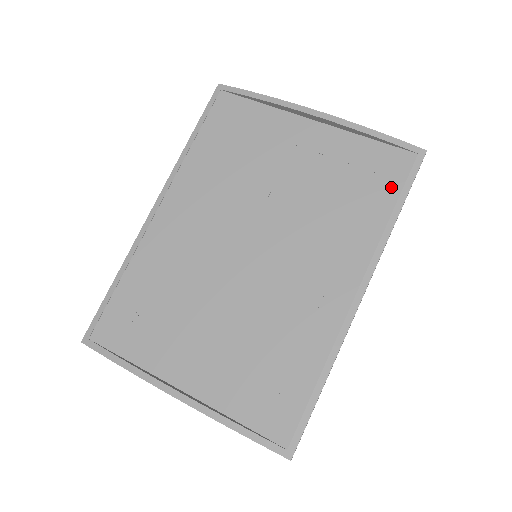
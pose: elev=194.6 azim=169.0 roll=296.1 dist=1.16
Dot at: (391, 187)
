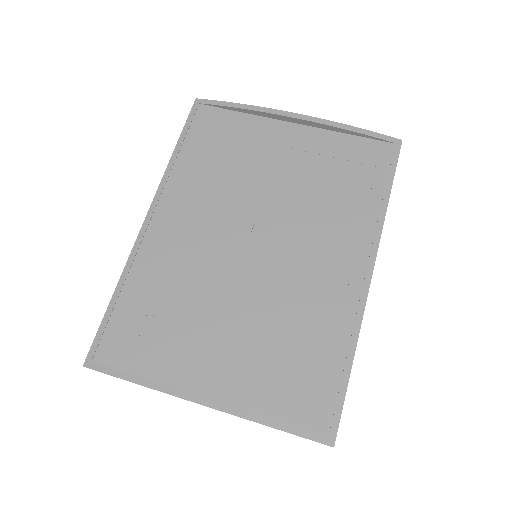
Dot at: (377, 174)
